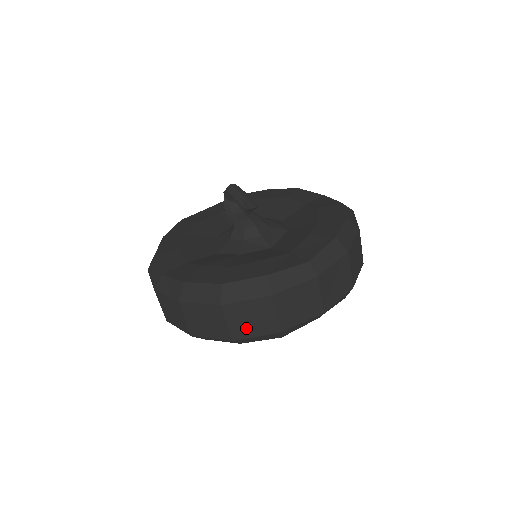
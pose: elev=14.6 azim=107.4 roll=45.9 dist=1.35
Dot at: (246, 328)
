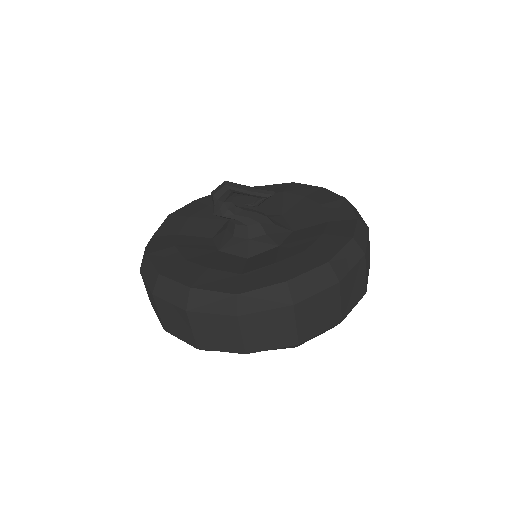
Dot at: (350, 301)
